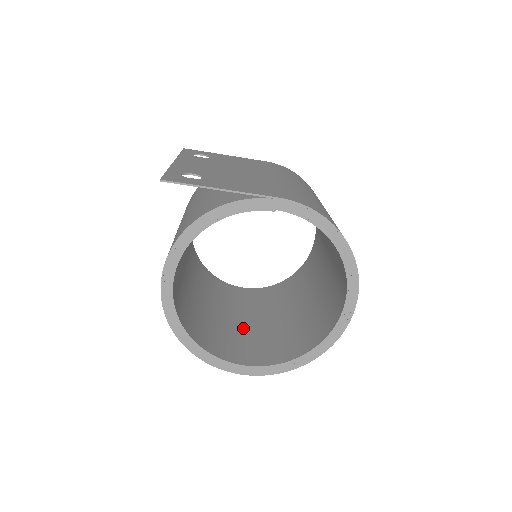
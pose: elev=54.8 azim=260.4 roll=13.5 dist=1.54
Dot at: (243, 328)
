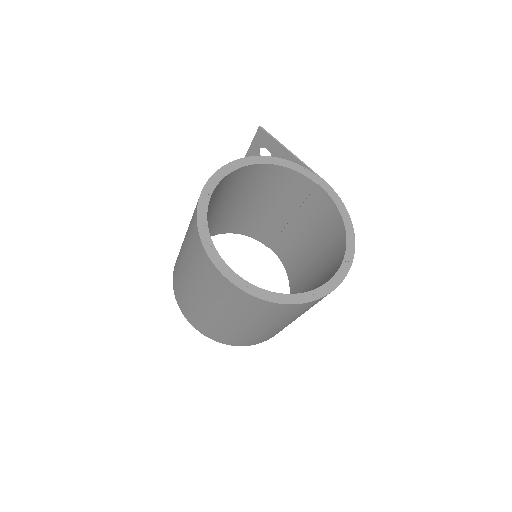
Dot at: occluded
